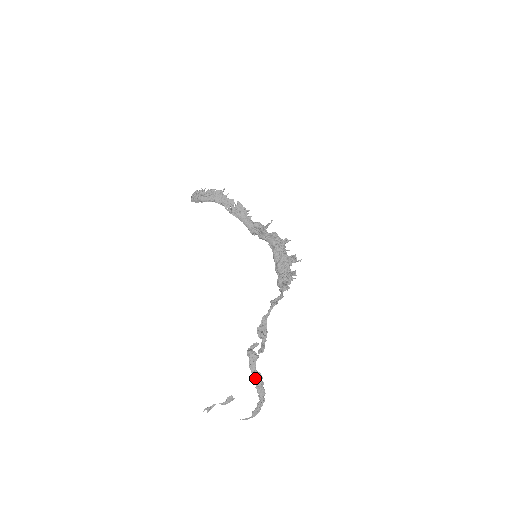
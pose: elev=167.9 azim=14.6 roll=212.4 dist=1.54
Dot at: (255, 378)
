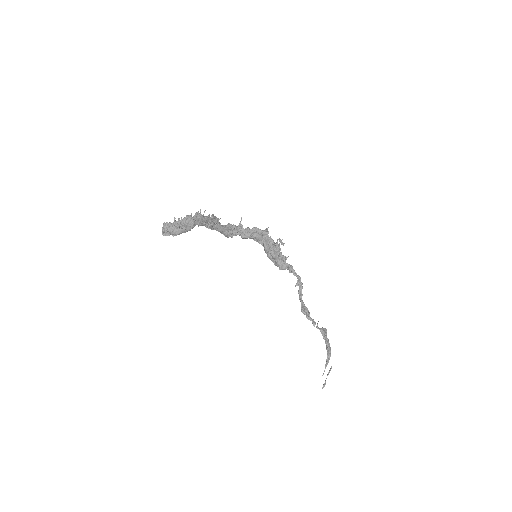
Dot at: (327, 343)
